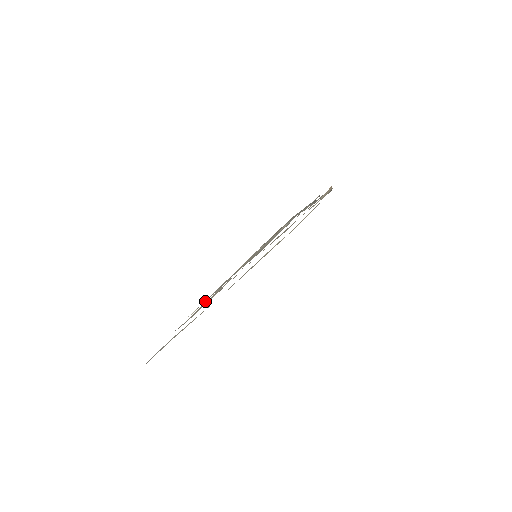
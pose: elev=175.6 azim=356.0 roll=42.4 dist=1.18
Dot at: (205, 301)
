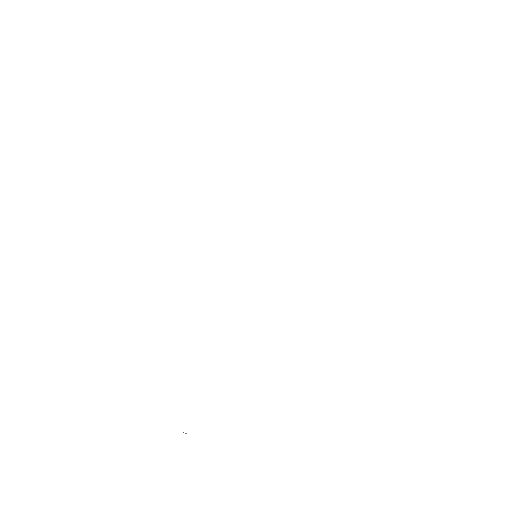
Dot at: occluded
